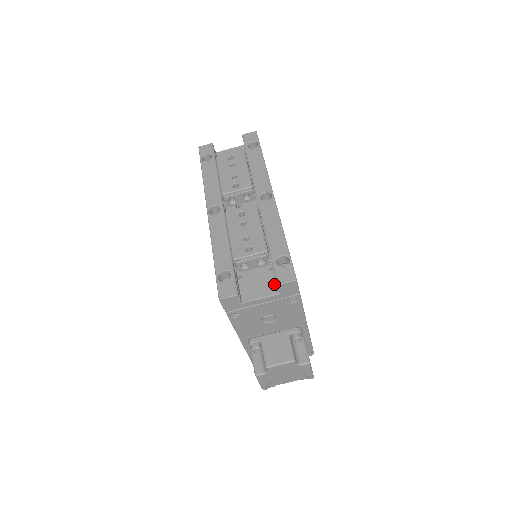
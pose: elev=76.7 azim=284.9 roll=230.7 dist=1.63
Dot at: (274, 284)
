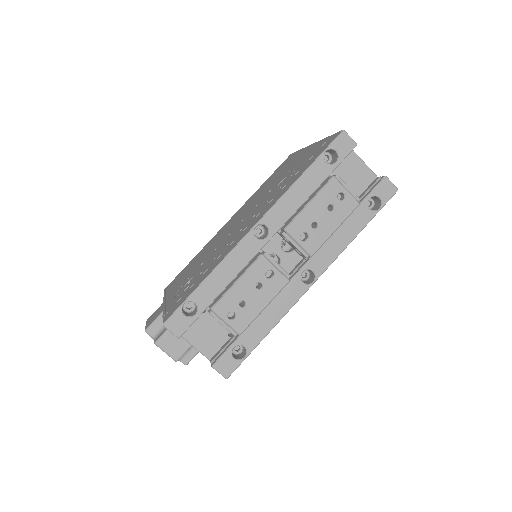
Dot at: (216, 348)
